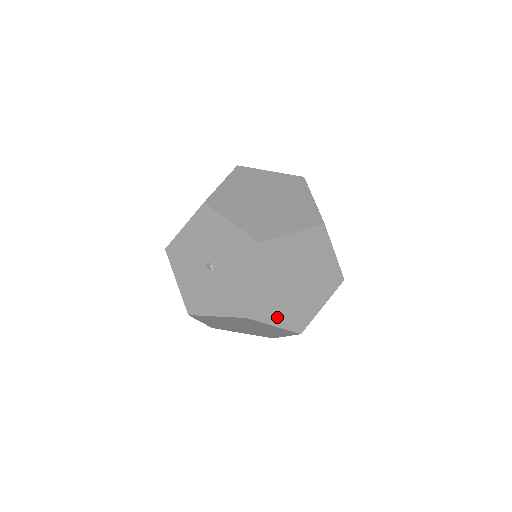
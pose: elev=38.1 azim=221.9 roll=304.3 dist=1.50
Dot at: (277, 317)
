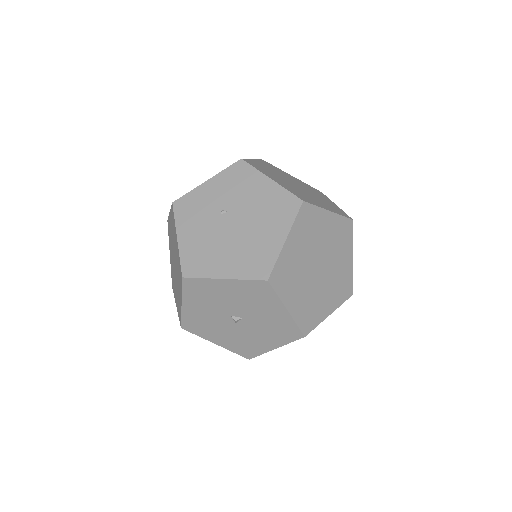
Dot at: occluded
